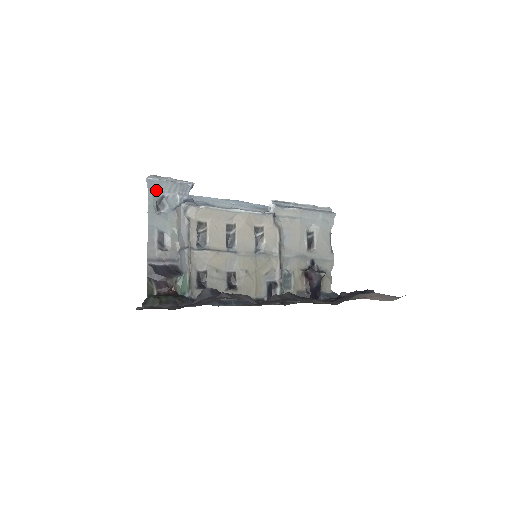
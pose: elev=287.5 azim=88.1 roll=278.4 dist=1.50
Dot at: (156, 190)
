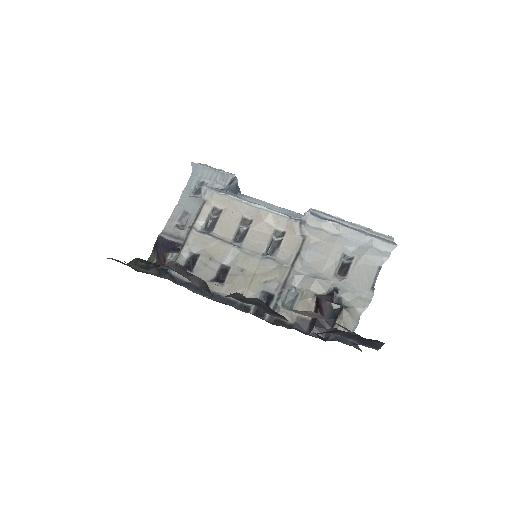
Dot at: (199, 175)
